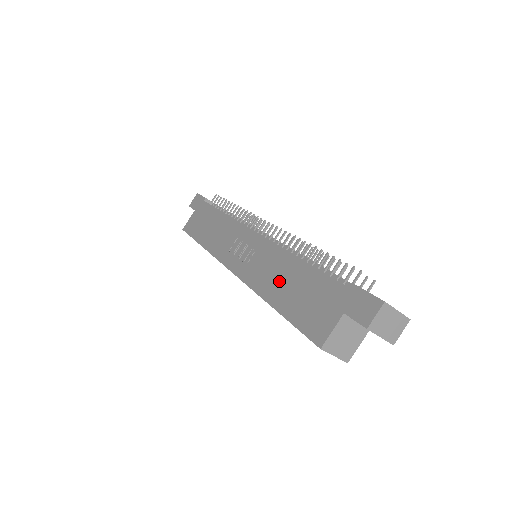
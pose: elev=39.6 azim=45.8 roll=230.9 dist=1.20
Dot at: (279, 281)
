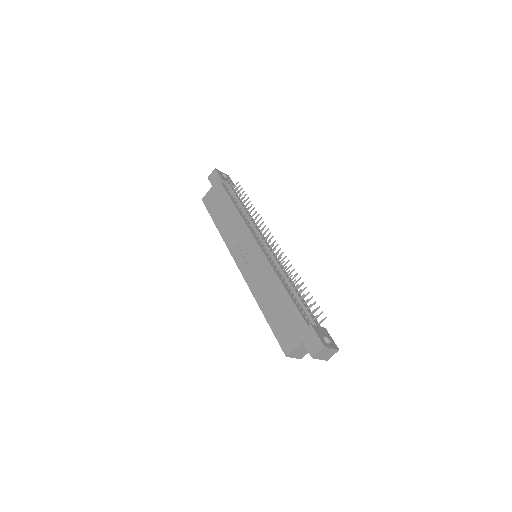
Dot at: (269, 295)
